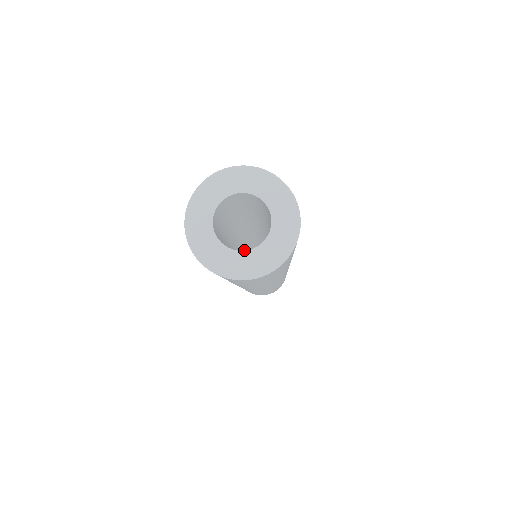
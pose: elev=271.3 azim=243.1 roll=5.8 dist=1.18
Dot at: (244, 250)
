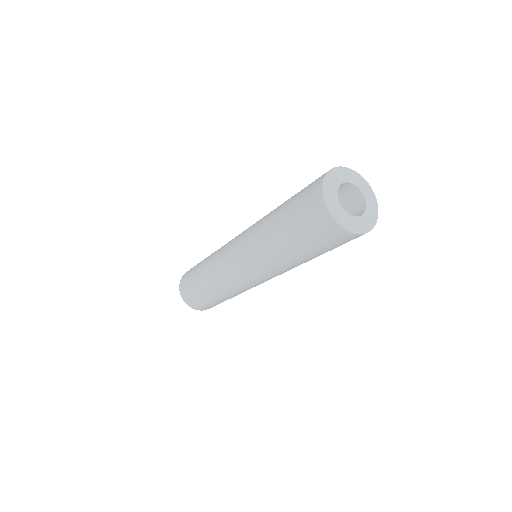
Dot at: occluded
